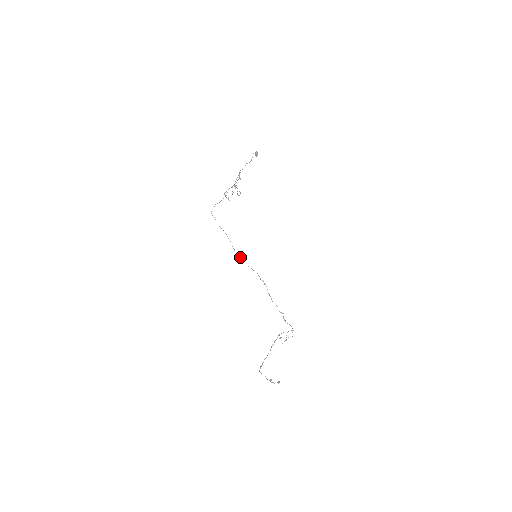
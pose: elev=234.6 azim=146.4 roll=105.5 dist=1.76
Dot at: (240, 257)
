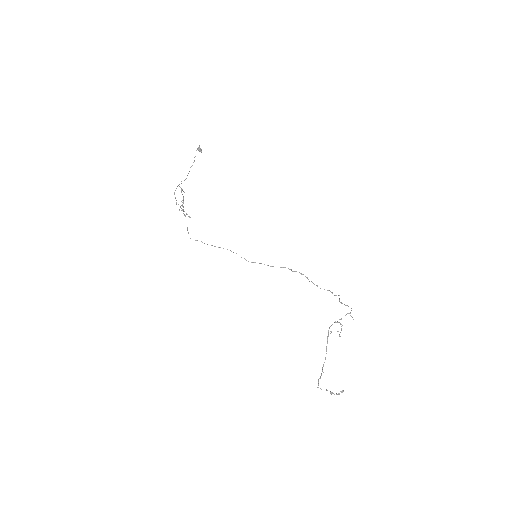
Dot at: (255, 262)
